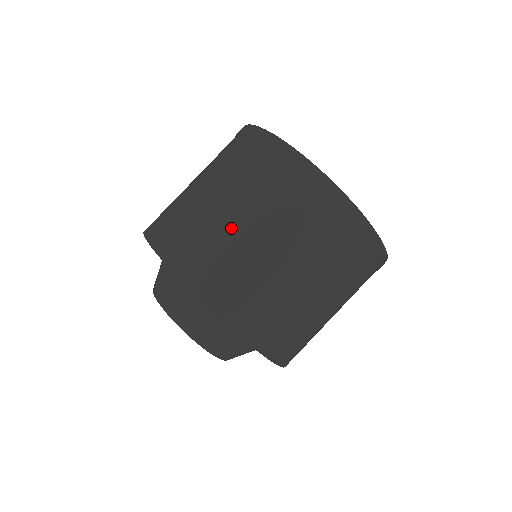
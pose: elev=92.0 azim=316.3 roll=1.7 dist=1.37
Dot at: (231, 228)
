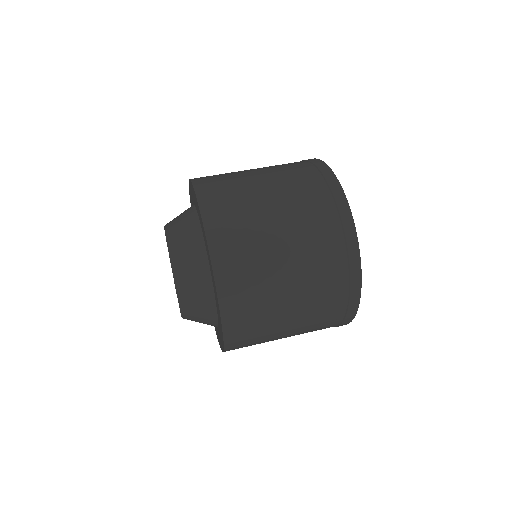
Dot at: occluded
